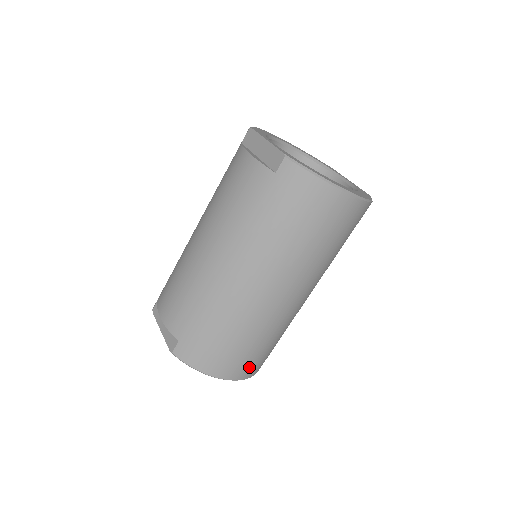
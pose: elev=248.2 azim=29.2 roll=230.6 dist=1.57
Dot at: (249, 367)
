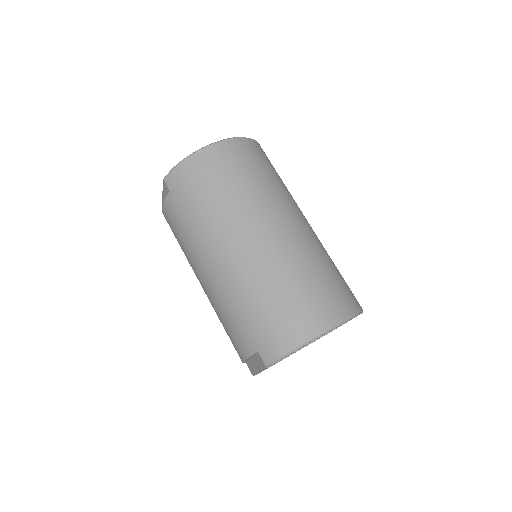
Dot at: (327, 308)
